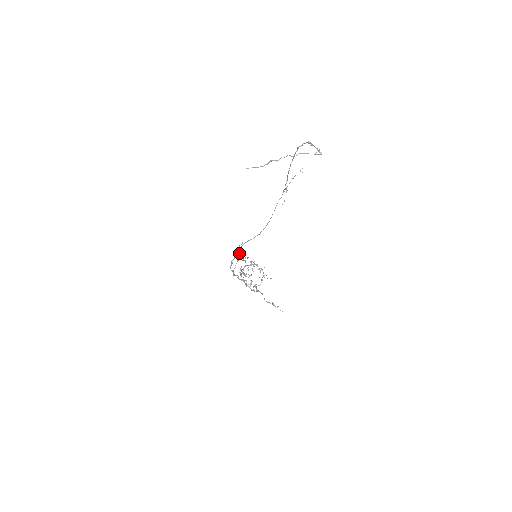
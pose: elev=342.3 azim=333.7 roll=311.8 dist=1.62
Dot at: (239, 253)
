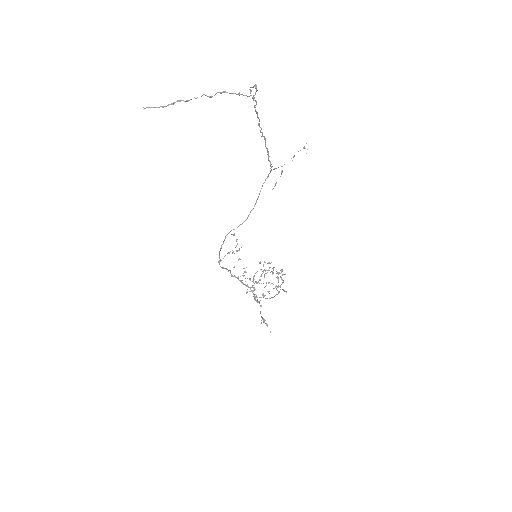
Dot at: occluded
